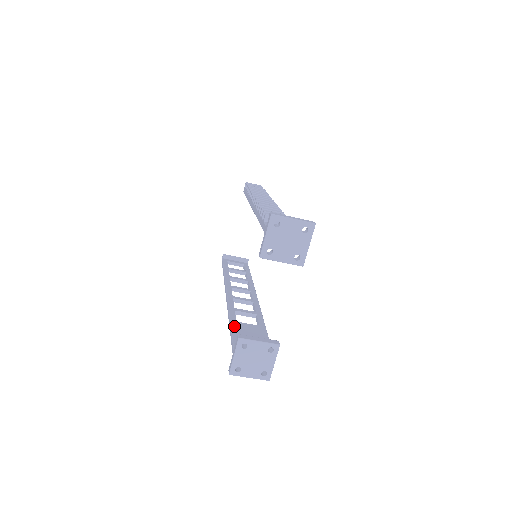
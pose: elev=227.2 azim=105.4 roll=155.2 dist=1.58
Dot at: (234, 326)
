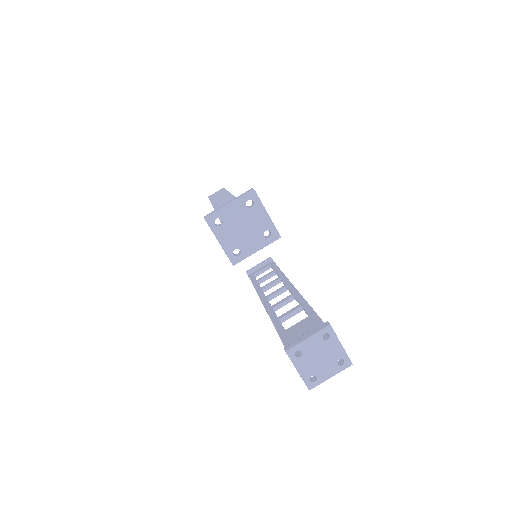
Dot at: (284, 337)
